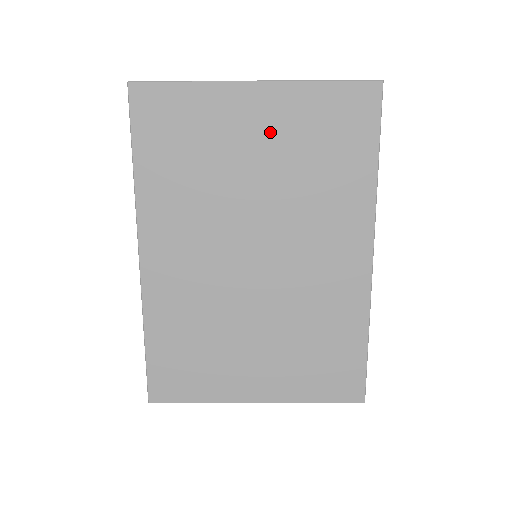
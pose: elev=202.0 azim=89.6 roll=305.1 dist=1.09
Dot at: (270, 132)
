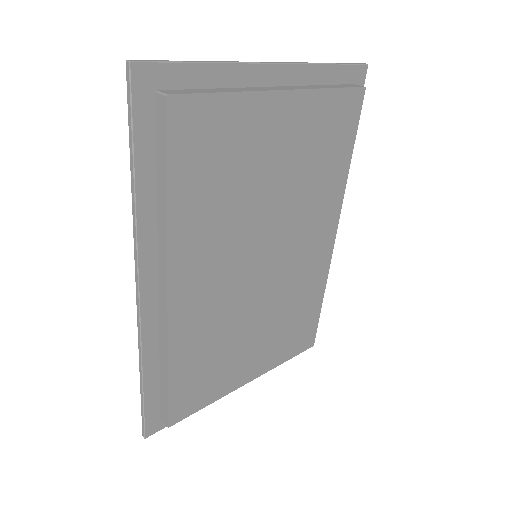
Dot at: (292, 128)
